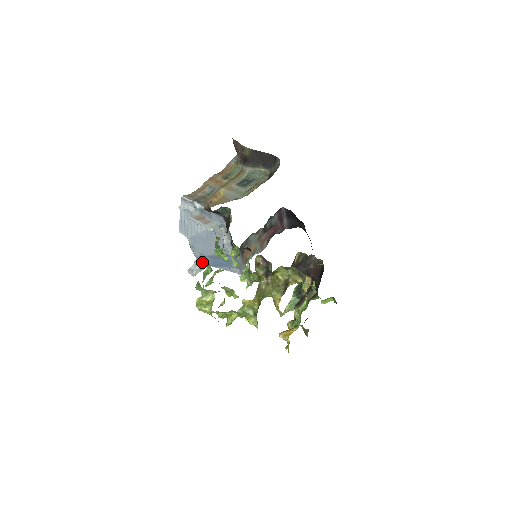
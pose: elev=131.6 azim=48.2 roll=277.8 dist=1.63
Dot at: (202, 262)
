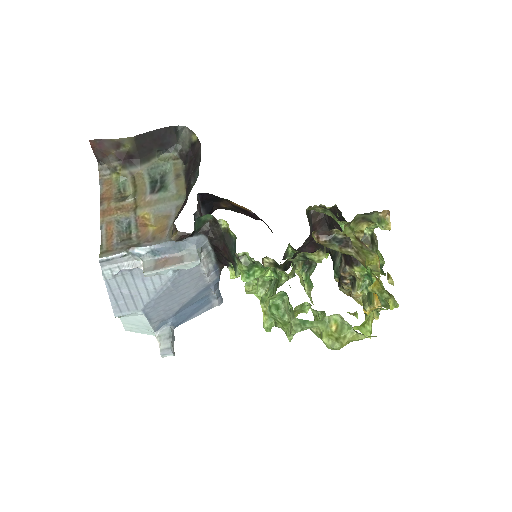
Dot at: (168, 329)
